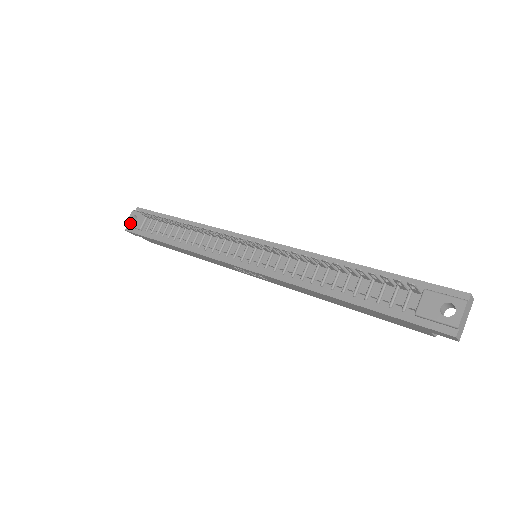
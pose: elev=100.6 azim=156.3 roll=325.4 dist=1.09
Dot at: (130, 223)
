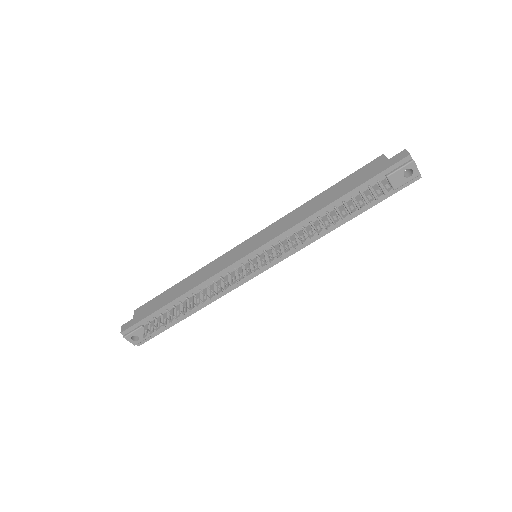
Dot at: (138, 342)
